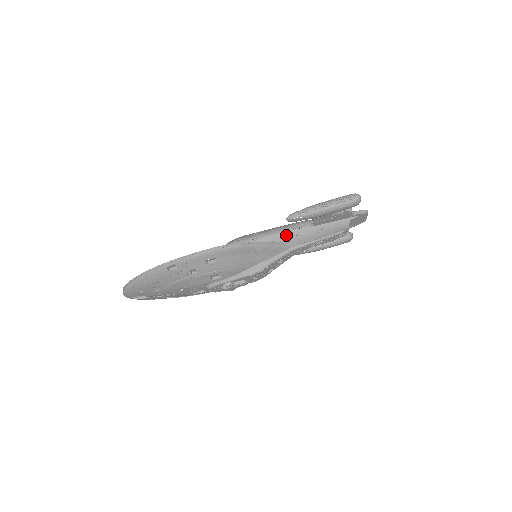
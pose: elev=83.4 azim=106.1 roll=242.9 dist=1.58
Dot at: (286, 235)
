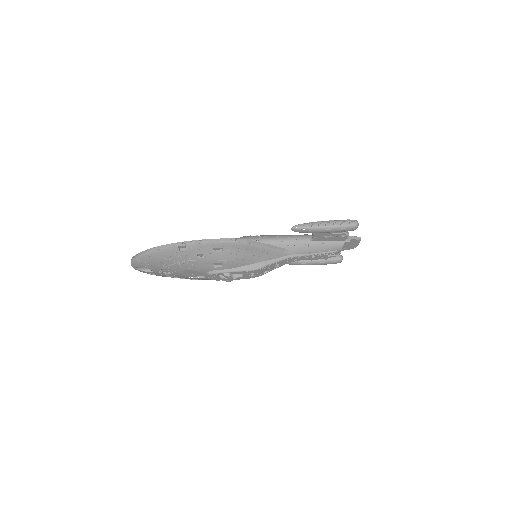
Dot at: (287, 243)
